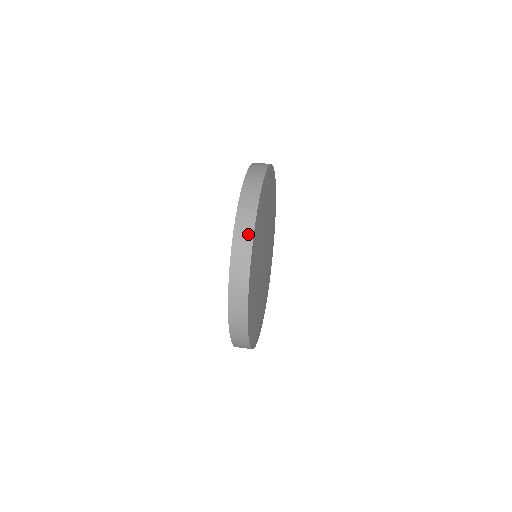
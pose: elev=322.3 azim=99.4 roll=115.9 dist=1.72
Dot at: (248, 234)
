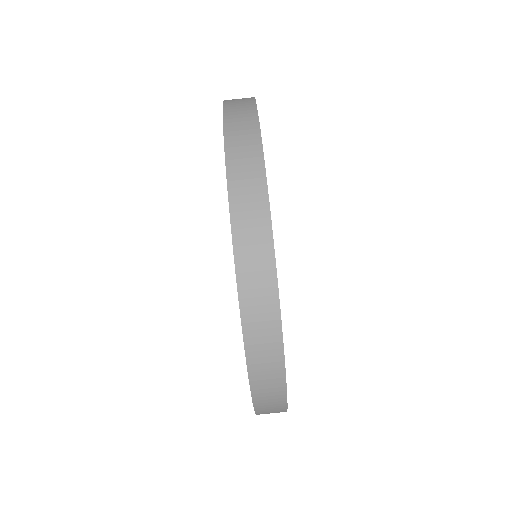
Dot at: (274, 355)
